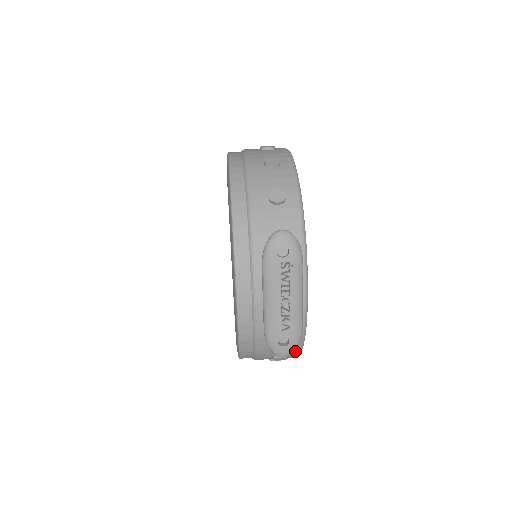
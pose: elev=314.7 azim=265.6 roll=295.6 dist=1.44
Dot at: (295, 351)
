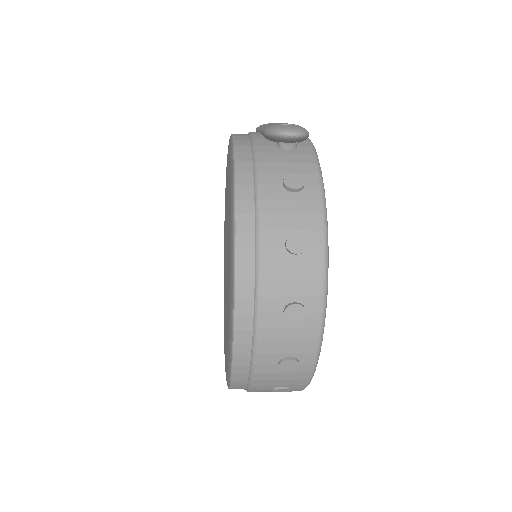
Dot at: (312, 173)
